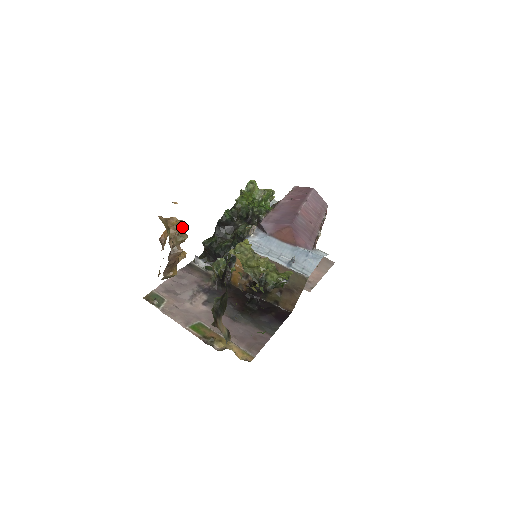
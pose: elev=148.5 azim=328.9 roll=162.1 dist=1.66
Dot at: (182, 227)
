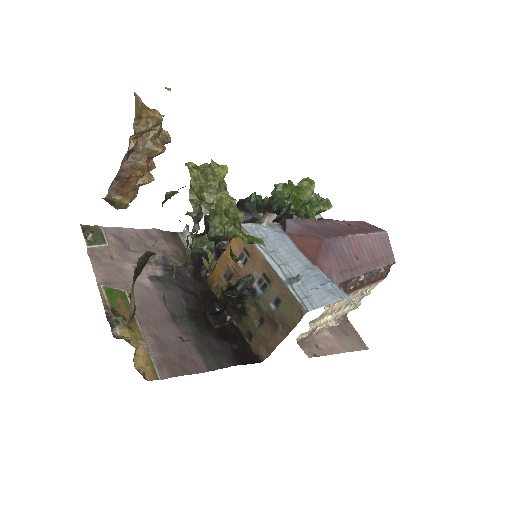
Dot at: (166, 138)
